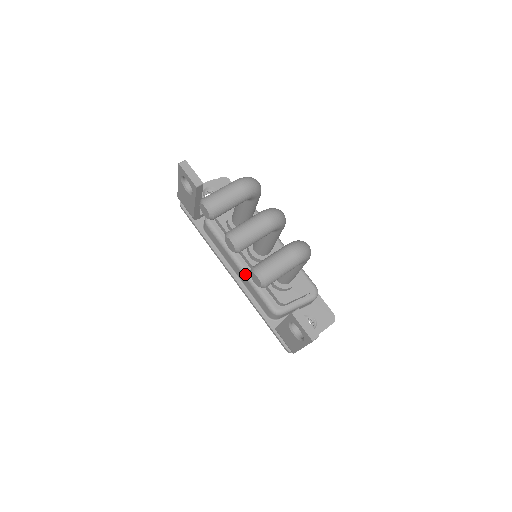
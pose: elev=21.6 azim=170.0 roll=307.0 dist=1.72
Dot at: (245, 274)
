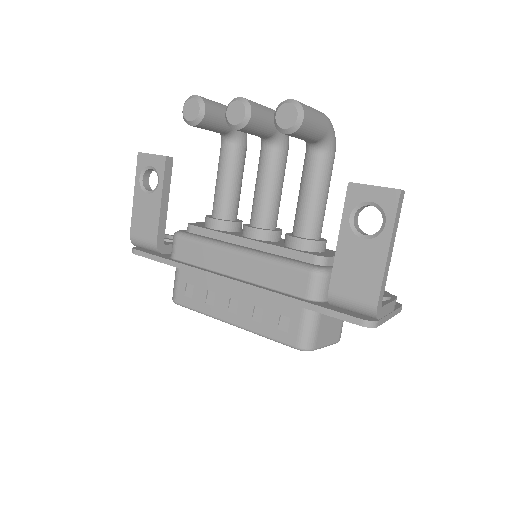
Dot at: (251, 253)
